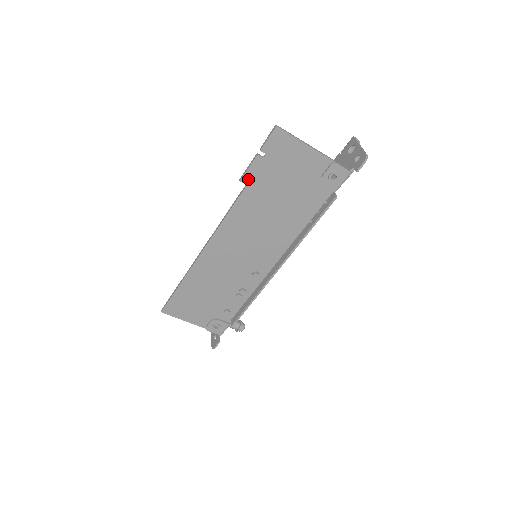
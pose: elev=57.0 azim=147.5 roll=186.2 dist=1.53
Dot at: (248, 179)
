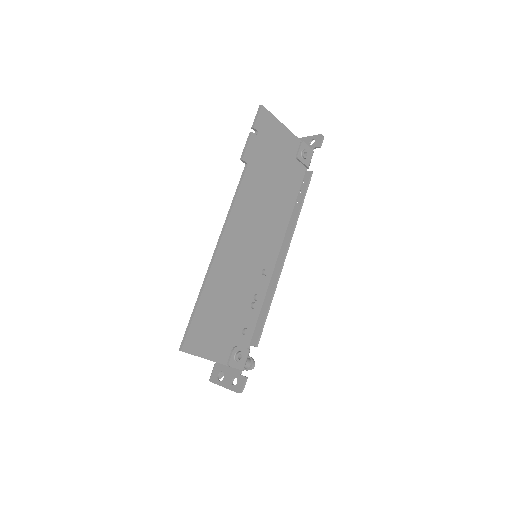
Dot at: (248, 157)
